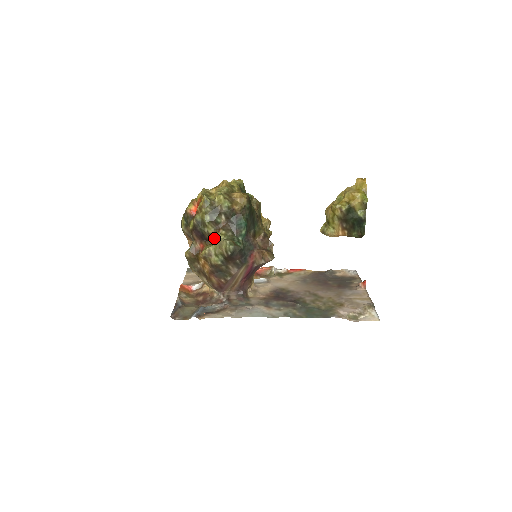
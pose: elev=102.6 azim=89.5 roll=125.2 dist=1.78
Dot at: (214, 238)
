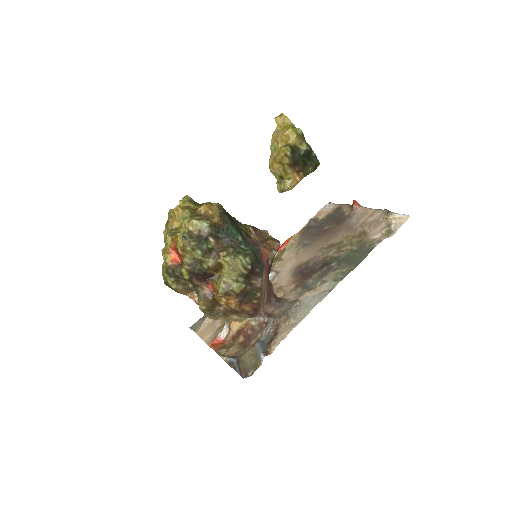
Dot at: (219, 267)
